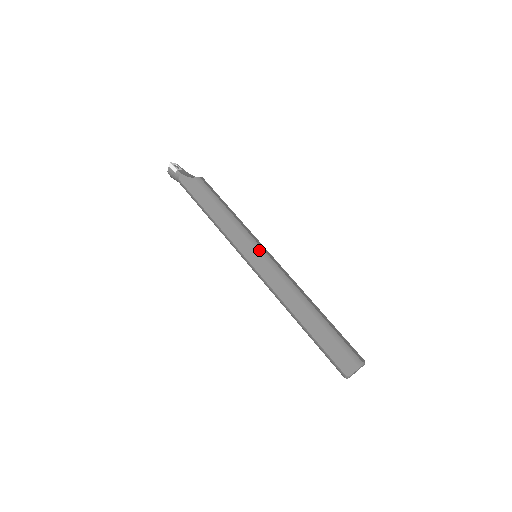
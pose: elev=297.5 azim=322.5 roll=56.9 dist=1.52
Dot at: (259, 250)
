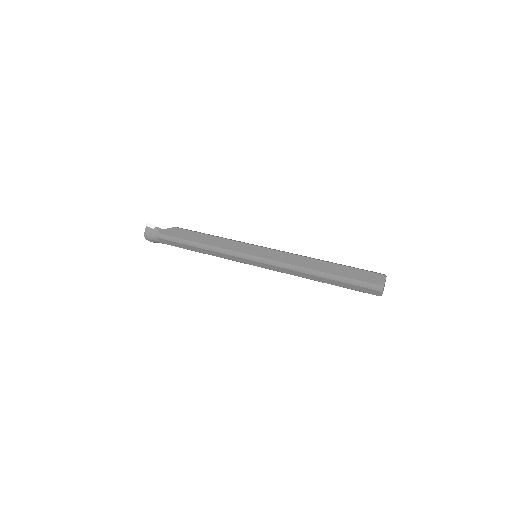
Dot at: (259, 246)
